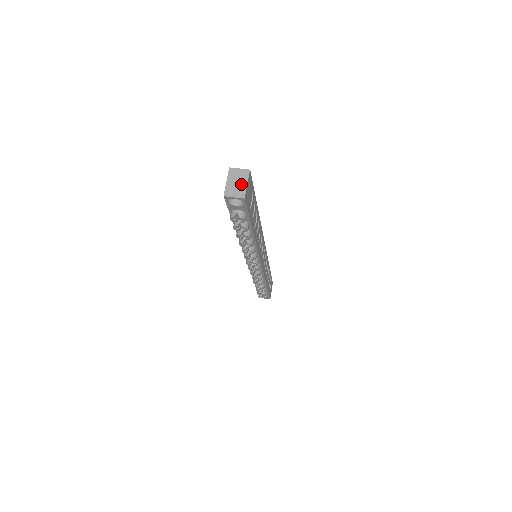
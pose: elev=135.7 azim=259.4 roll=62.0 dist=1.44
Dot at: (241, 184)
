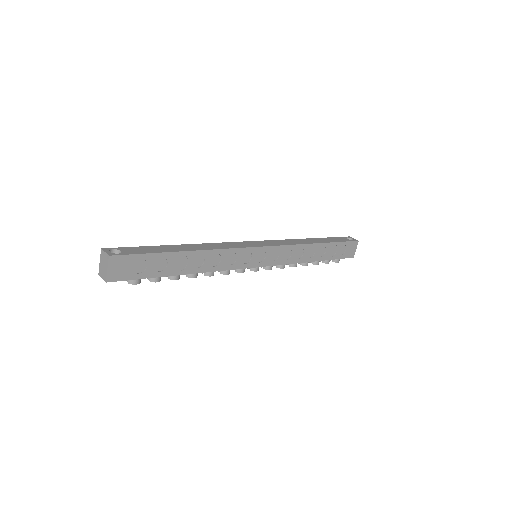
Dot at: (105, 268)
